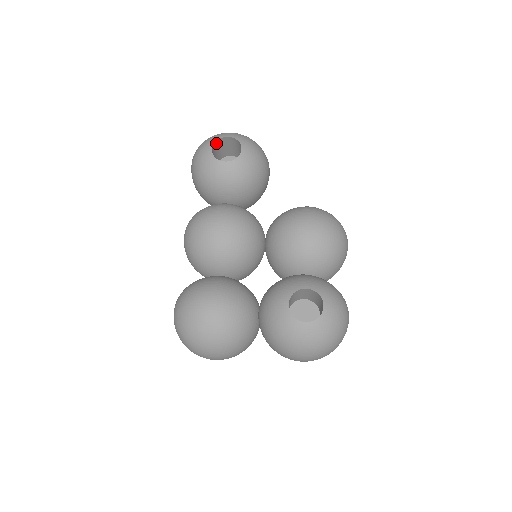
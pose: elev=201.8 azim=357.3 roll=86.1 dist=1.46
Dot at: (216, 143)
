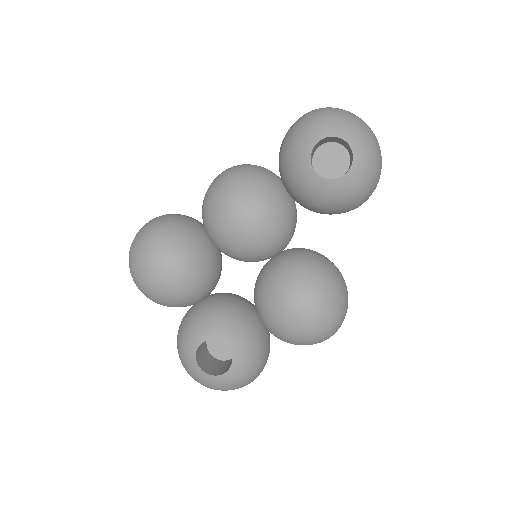
Dot at: (334, 136)
